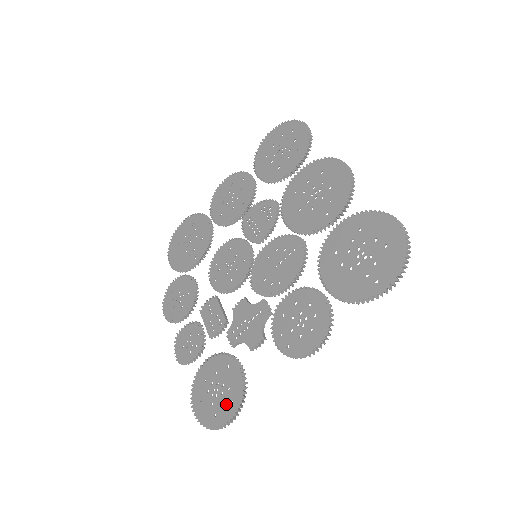
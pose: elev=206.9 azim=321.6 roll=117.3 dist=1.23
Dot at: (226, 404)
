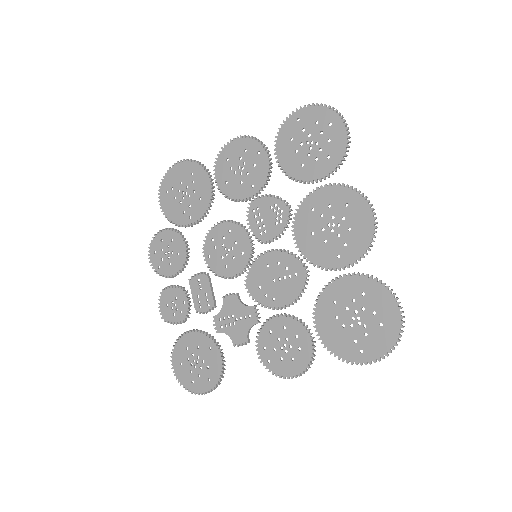
Dot at: (204, 379)
